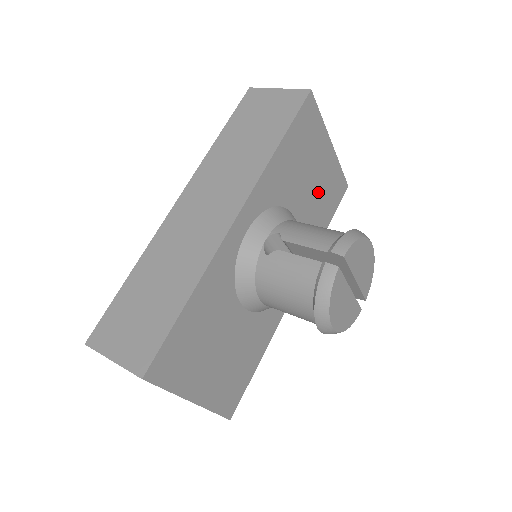
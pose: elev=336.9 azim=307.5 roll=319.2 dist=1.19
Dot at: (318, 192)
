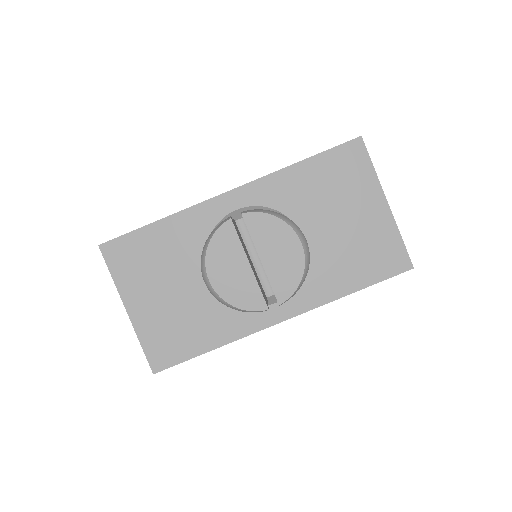
Dot at: (351, 239)
